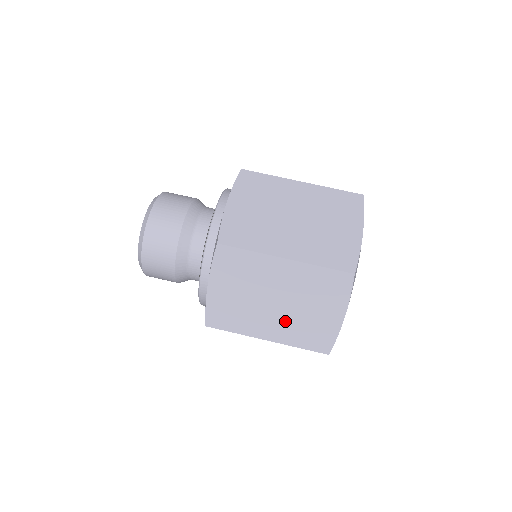
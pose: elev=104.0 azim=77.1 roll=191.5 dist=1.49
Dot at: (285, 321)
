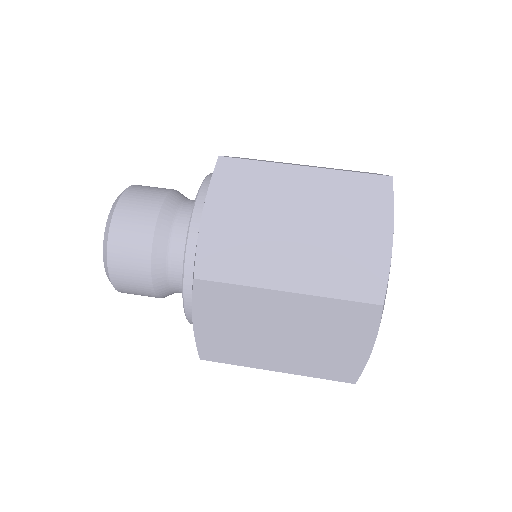
Dot at: (311, 255)
